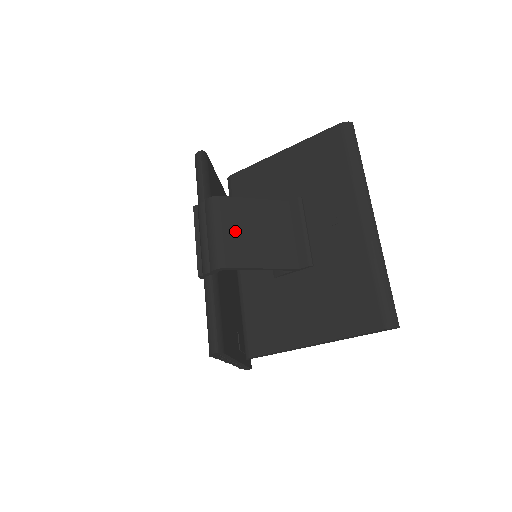
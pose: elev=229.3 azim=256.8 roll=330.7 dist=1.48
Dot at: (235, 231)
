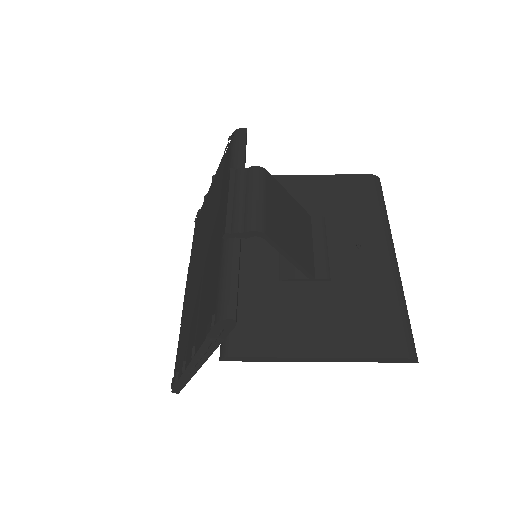
Dot at: (275, 208)
